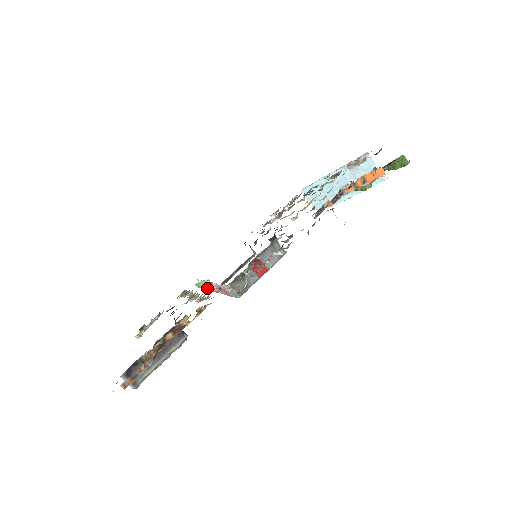
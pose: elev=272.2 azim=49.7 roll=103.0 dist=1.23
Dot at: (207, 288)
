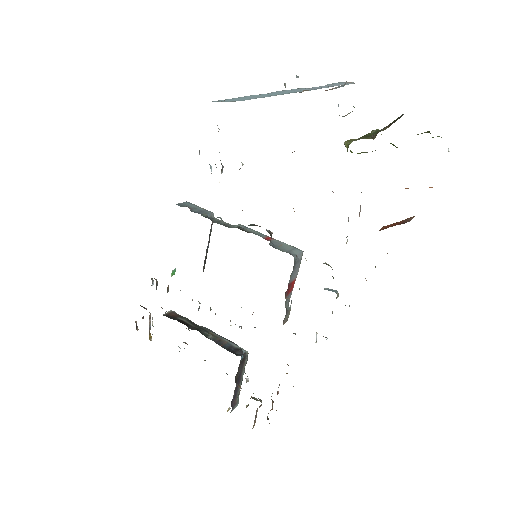
Dot at: occluded
